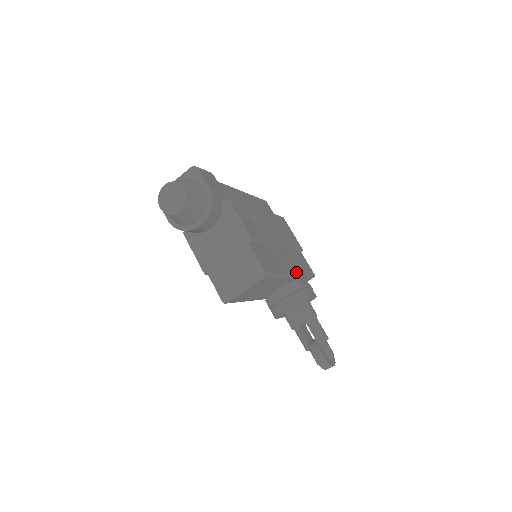
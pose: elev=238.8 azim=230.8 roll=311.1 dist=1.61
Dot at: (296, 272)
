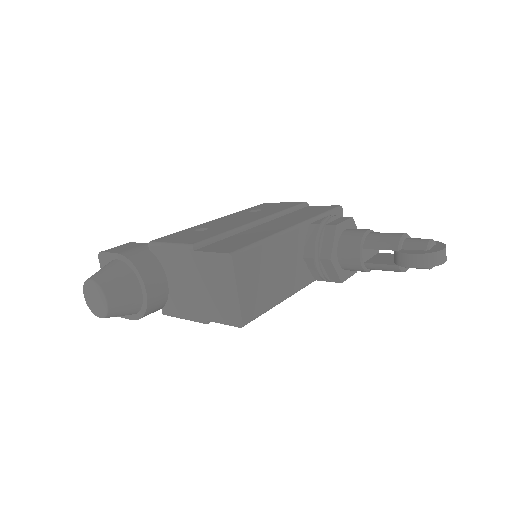
Dot at: (298, 222)
